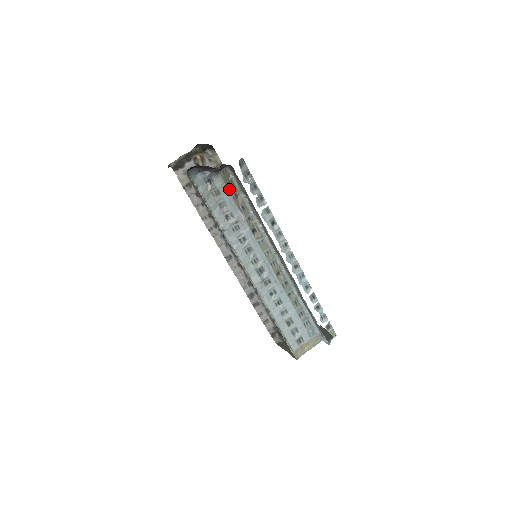
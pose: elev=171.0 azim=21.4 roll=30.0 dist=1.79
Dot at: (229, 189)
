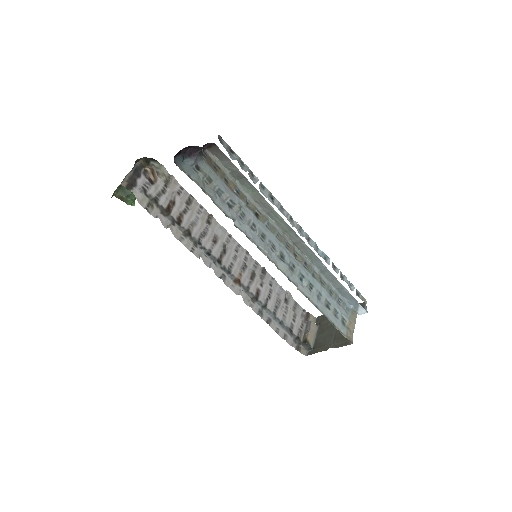
Dot at: (217, 174)
